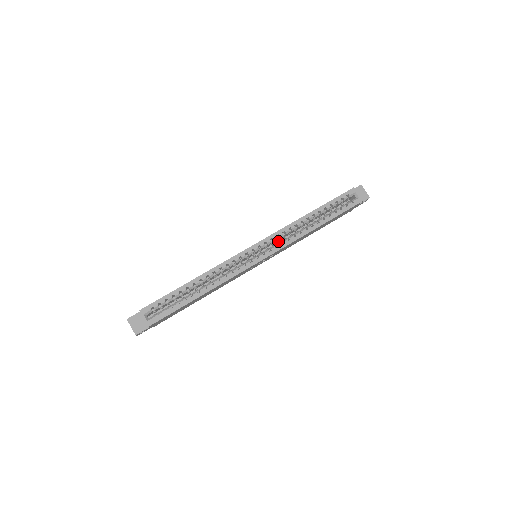
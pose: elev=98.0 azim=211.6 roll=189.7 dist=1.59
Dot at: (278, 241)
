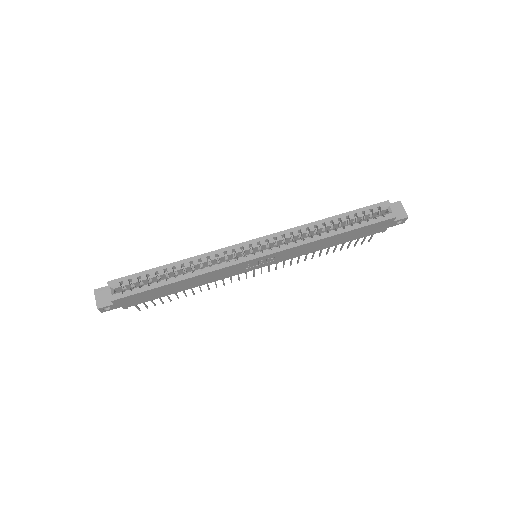
Dot at: occluded
